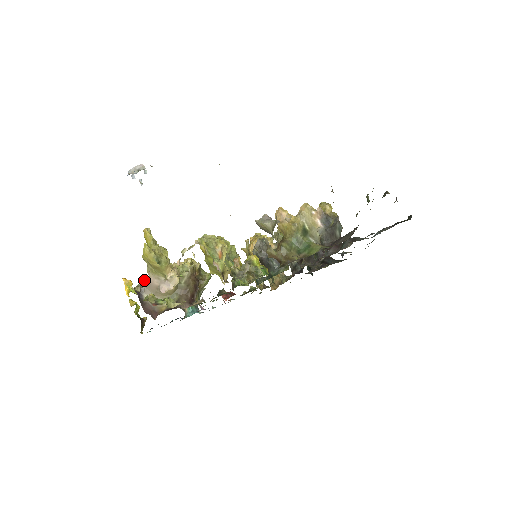
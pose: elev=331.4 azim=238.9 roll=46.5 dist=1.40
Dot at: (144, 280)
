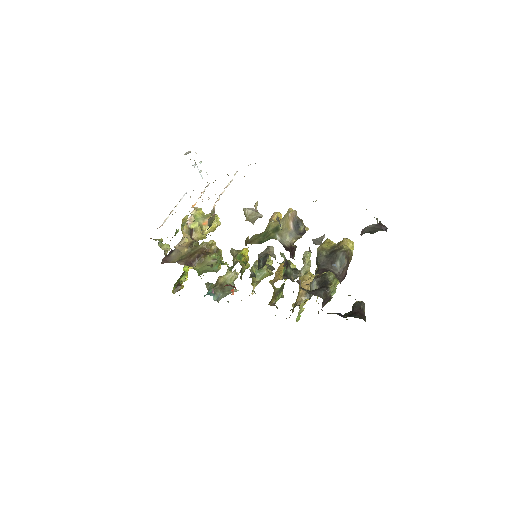
Dot at: occluded
